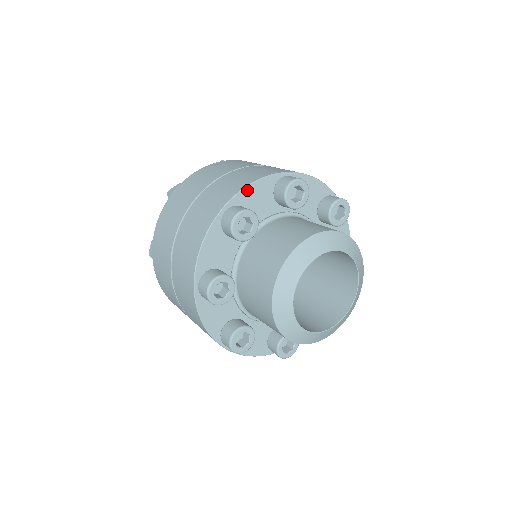
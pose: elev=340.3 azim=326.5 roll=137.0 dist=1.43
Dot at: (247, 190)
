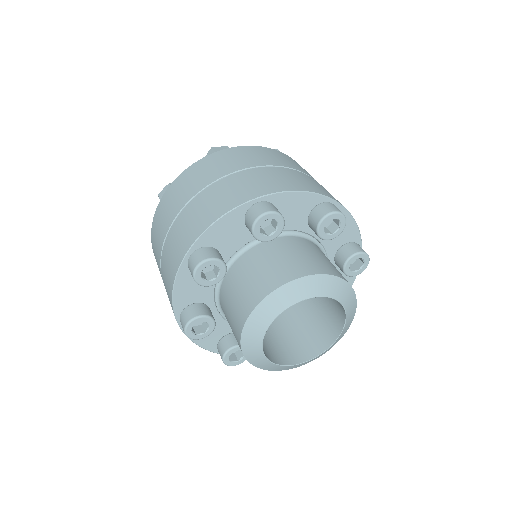
Dot at: (176, 296)
